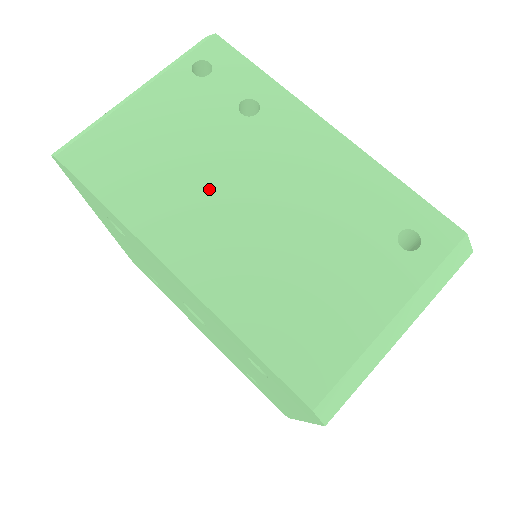
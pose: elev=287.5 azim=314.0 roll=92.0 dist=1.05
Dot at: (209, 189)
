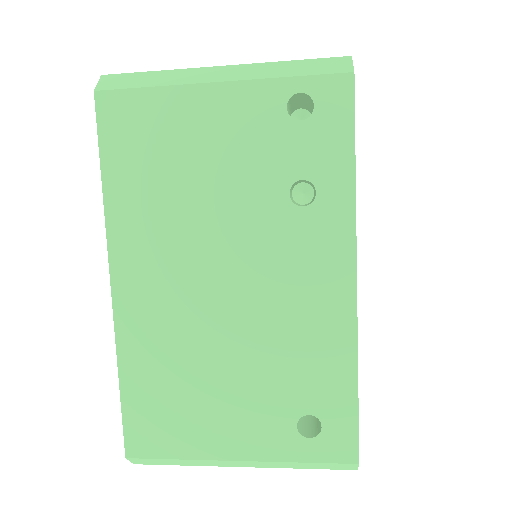
Dot at: (196, 242)
